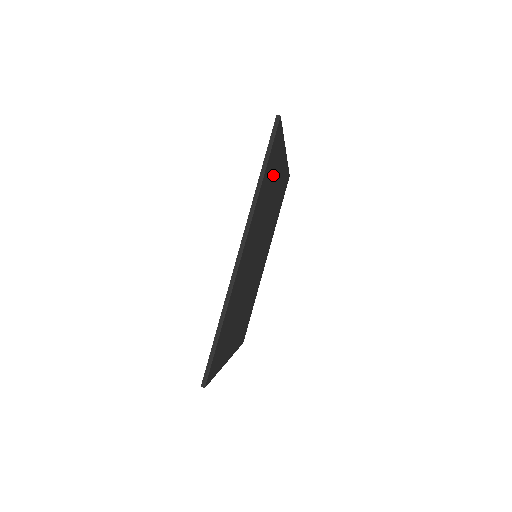
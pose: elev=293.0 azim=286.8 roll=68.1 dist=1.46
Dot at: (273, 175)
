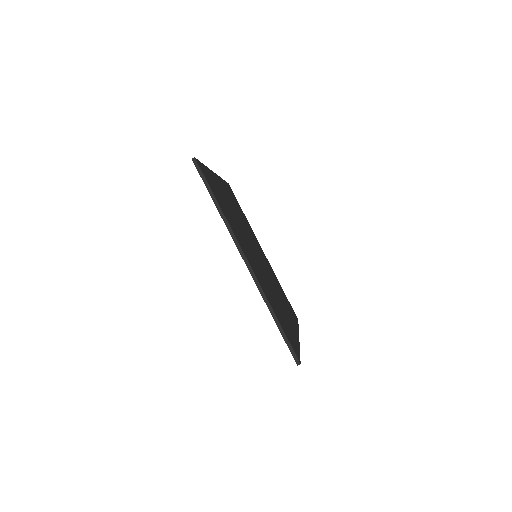
Dot at: (274, 305)
